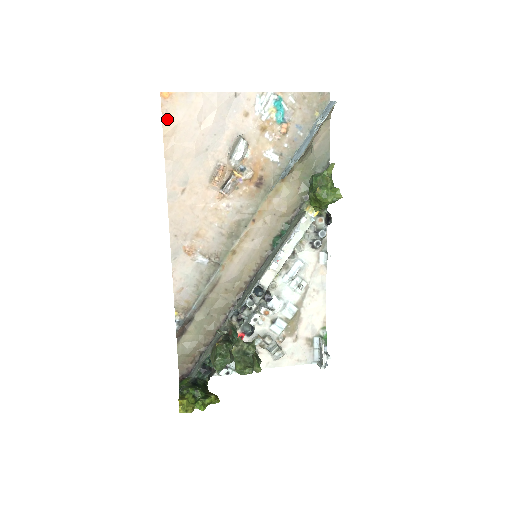
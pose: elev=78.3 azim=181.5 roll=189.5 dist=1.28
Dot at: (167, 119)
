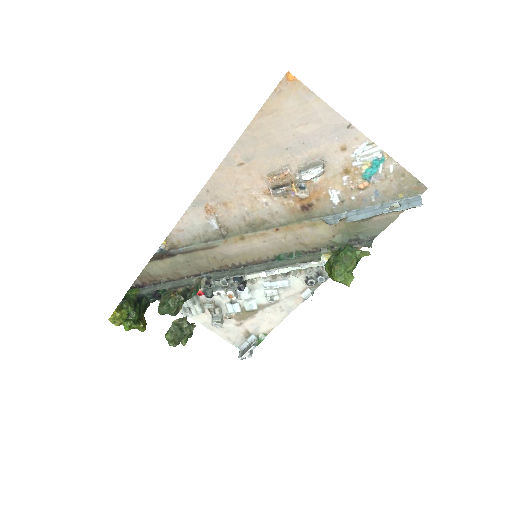
Dot at: (275, 98)
